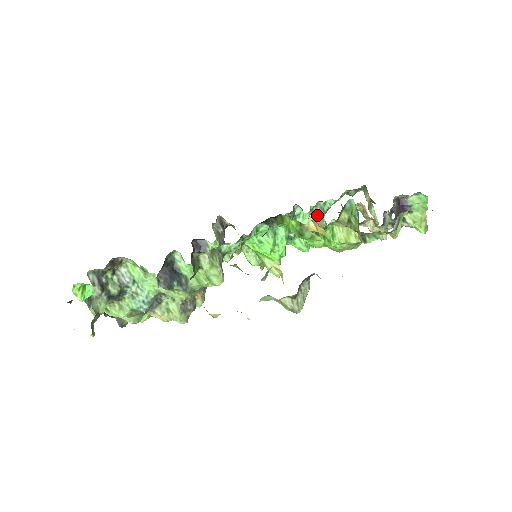
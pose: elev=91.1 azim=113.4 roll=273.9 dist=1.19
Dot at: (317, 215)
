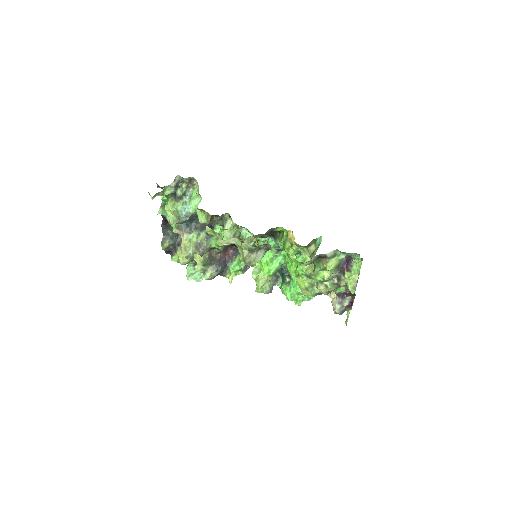
Dot at: occluded
